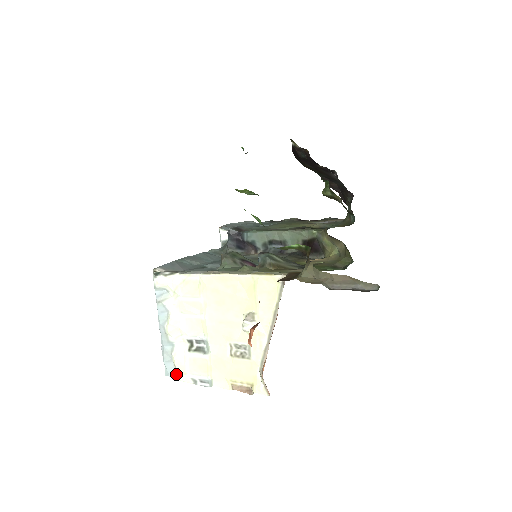
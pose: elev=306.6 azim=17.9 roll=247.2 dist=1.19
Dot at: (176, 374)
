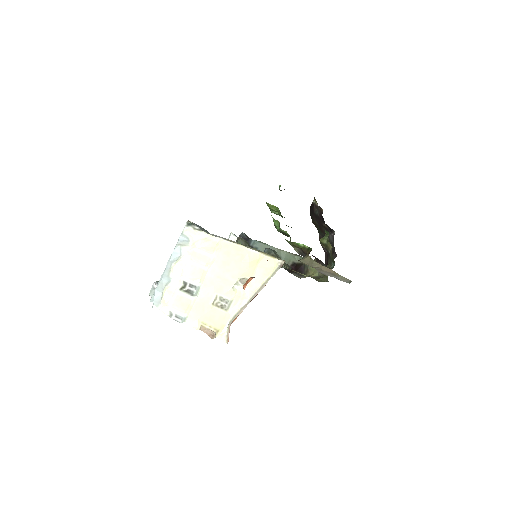
Dot at: (159, 303)
